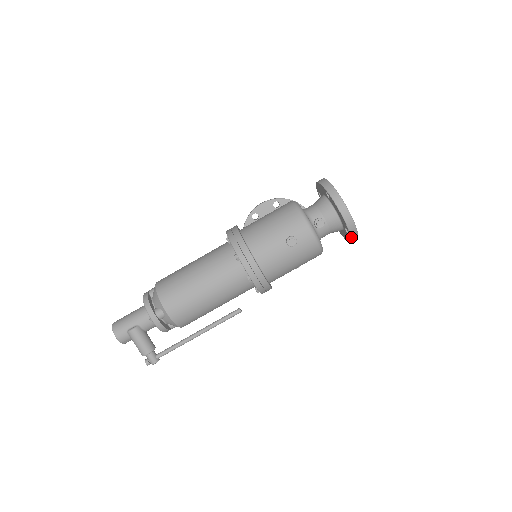
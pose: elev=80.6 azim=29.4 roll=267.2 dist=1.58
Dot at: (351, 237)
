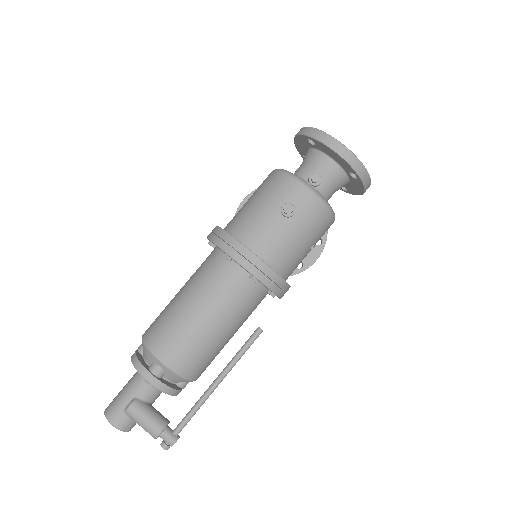
Dot at: (362, 180)
